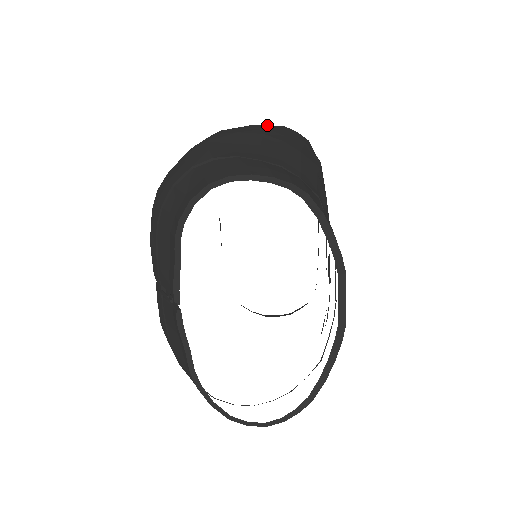
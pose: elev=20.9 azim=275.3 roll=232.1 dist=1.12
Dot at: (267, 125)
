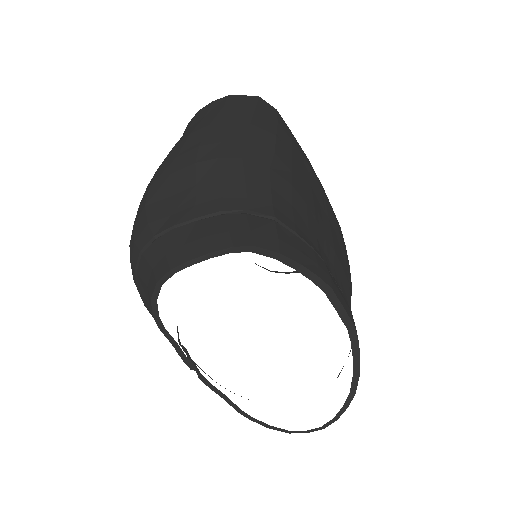
Dot at: (202, 128)
